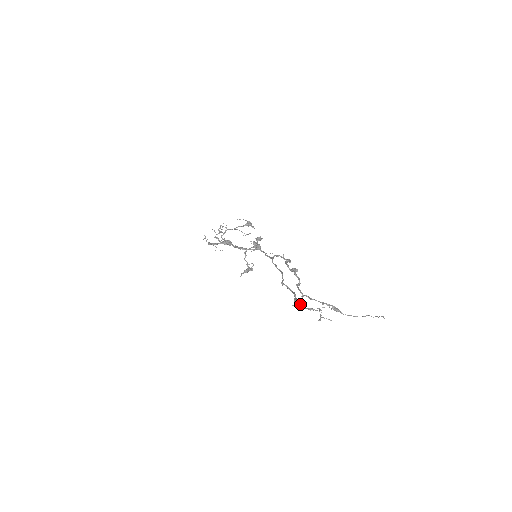
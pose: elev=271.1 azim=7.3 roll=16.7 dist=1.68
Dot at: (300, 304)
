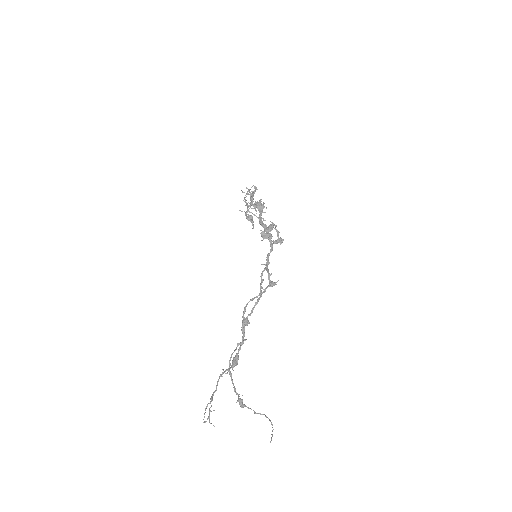
Dot at: occluded
